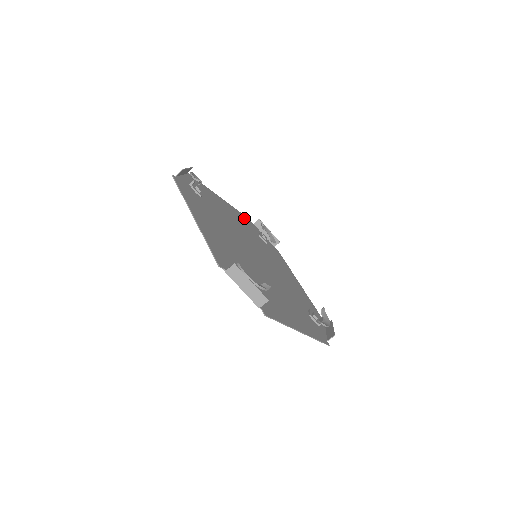
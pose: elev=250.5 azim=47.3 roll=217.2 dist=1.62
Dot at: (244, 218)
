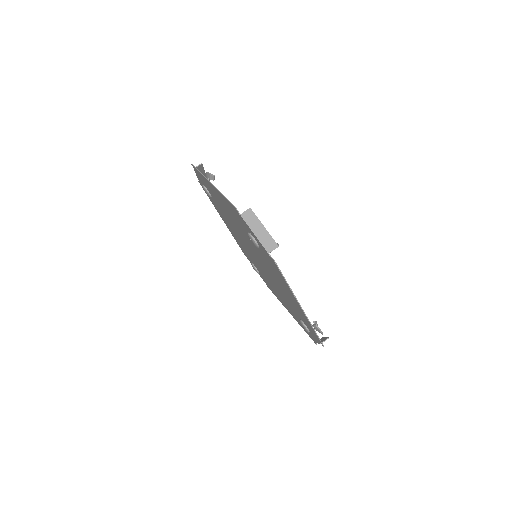
Dot at: occluded
